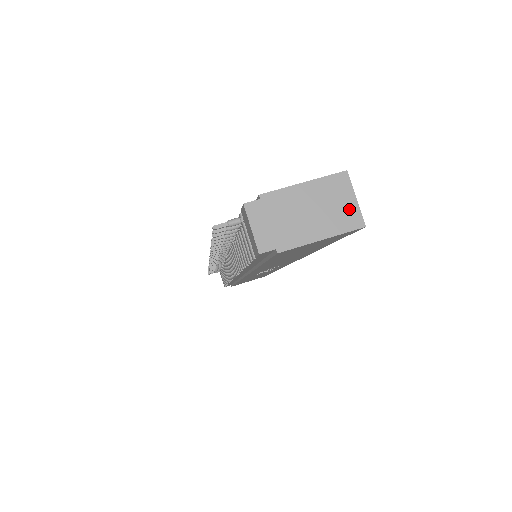
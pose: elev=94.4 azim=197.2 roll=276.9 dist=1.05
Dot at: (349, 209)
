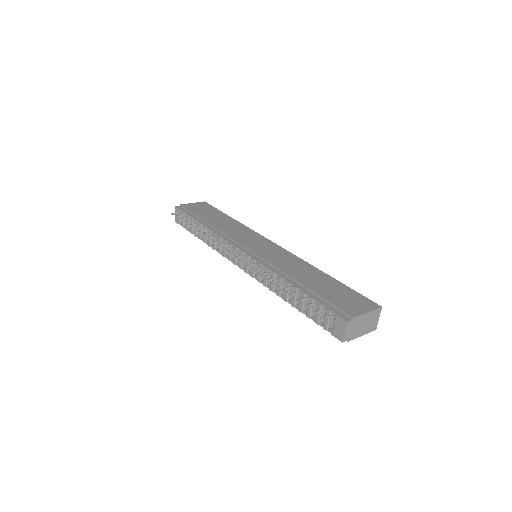
Dot at: (375, 323)
